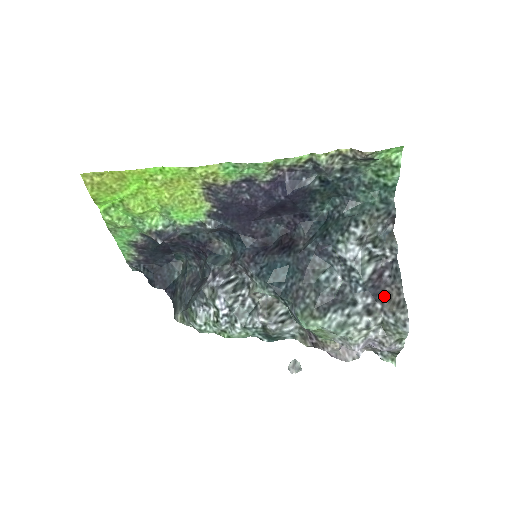
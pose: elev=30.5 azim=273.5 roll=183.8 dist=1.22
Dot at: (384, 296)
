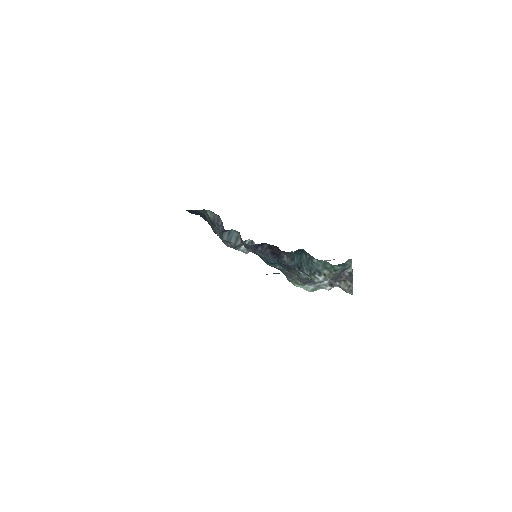
Dot at: (342, 280)
